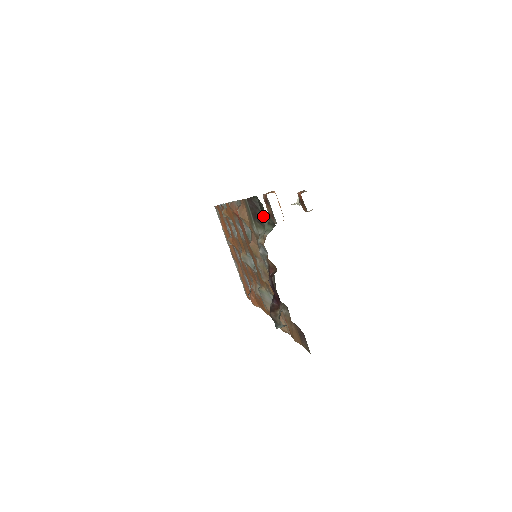
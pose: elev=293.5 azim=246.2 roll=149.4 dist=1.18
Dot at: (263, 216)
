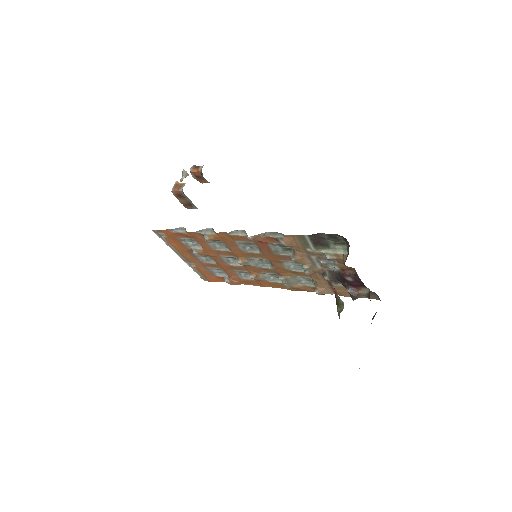
Dot at: (329, 241)
